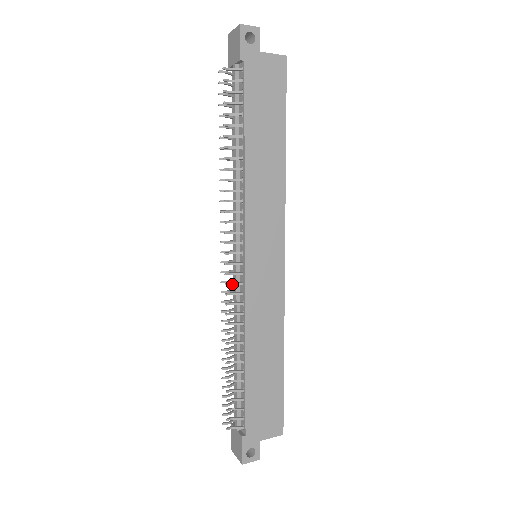
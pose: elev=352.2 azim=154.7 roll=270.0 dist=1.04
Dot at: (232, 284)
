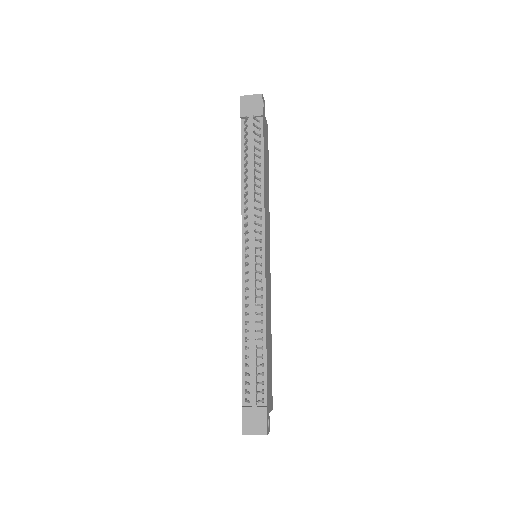
Dot at: (257, 272)
